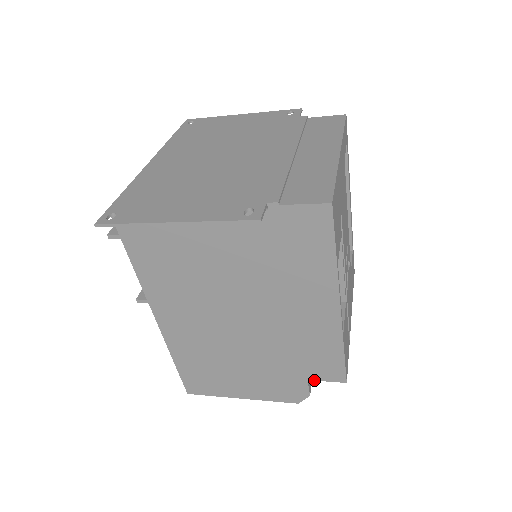
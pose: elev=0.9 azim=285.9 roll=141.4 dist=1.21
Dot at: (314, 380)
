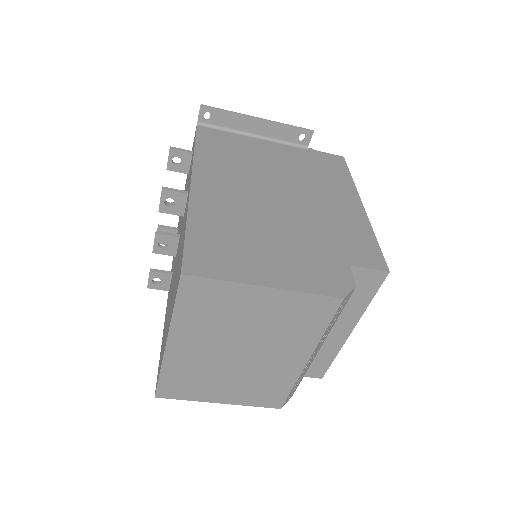
Dot at: (356, 266)
